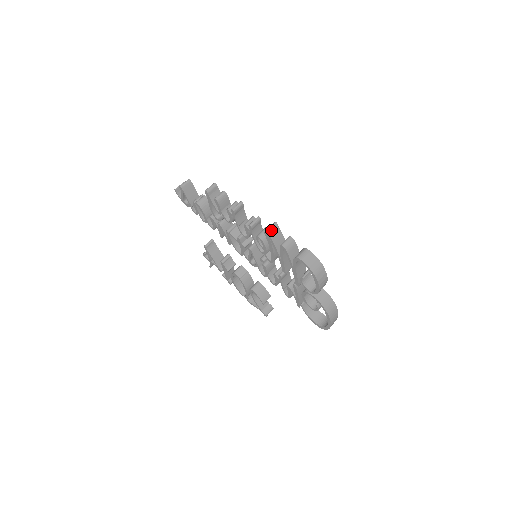
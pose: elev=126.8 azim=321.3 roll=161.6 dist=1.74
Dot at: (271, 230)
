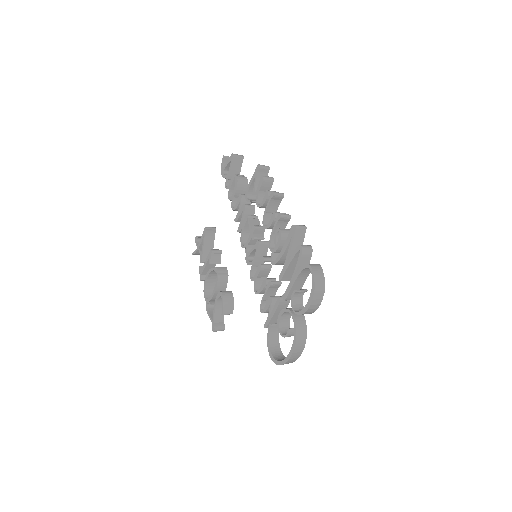
Dot at: (299, 228)
